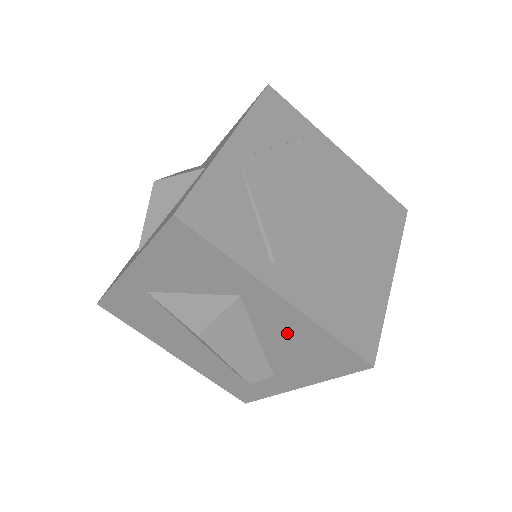
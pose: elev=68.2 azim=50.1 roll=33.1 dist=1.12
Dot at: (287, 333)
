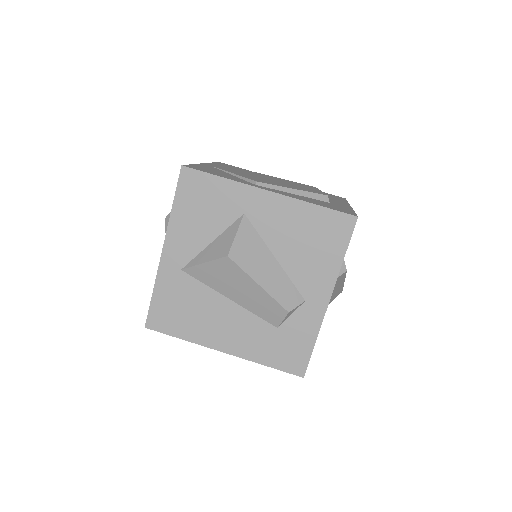
Dot at: (289, 230)
